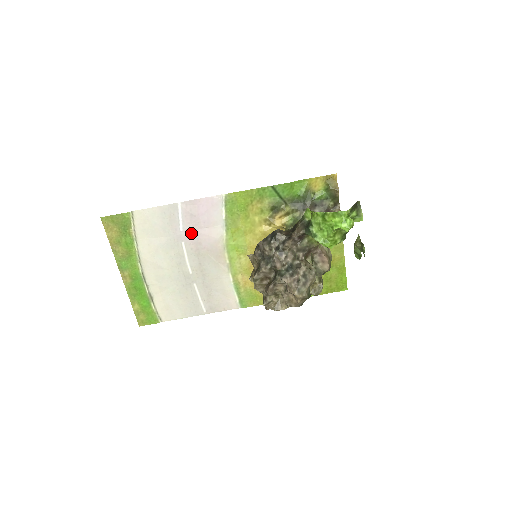
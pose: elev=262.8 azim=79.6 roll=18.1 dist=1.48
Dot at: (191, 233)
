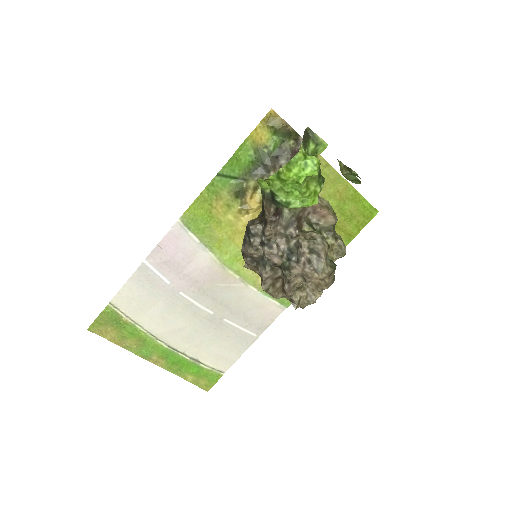
Dot at: (180, 279)
